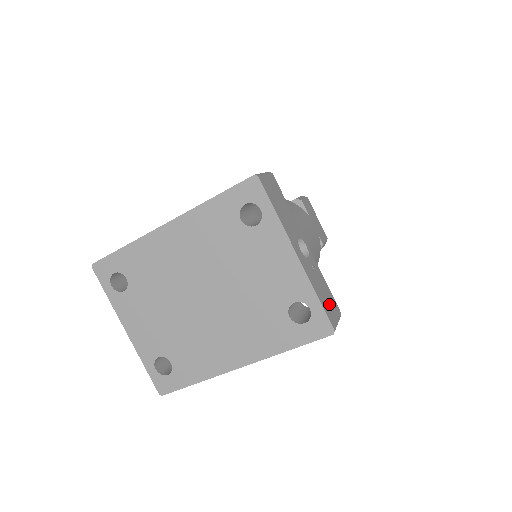
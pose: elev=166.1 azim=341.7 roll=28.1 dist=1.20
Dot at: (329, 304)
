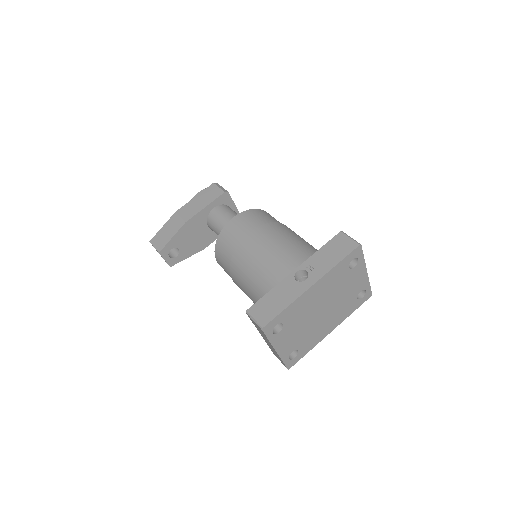
Dot at: occluded
